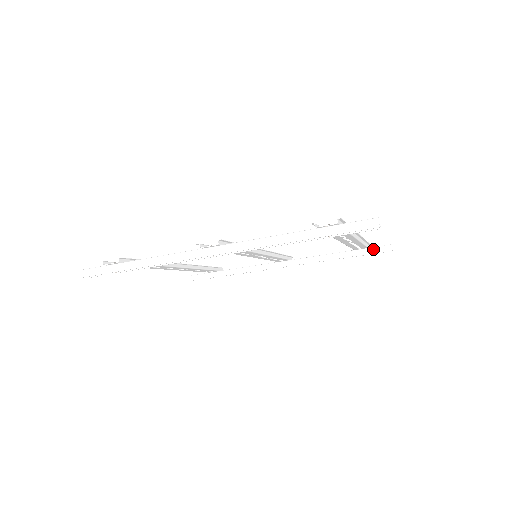
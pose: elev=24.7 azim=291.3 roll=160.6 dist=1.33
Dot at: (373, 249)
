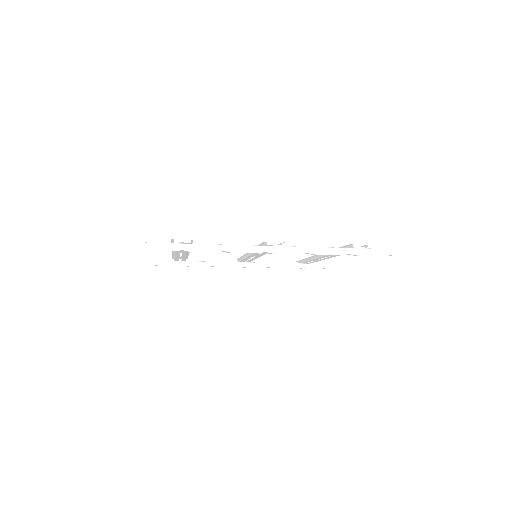
Dot at: (314, 265)
